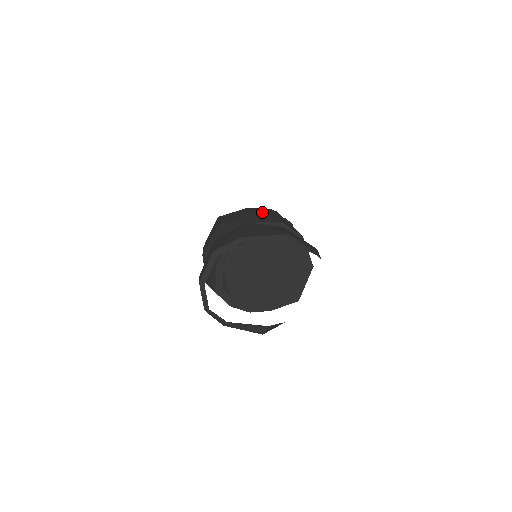
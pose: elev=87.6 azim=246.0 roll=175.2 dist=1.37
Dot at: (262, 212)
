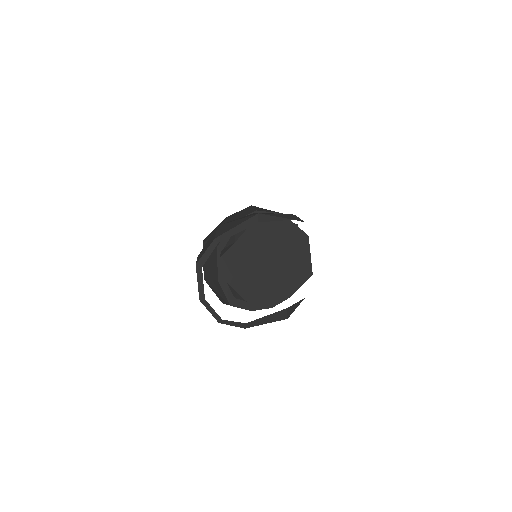
Dot at: (237, 213)
